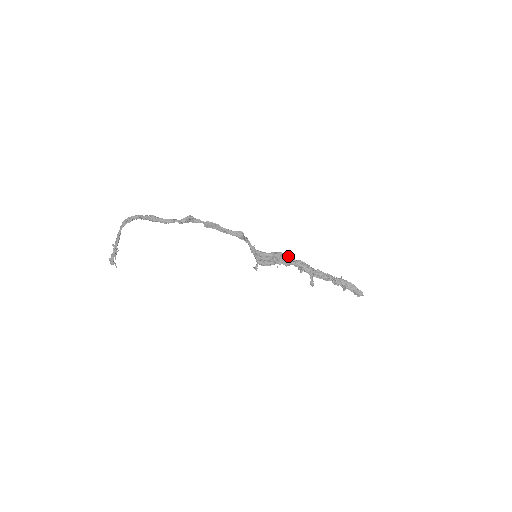
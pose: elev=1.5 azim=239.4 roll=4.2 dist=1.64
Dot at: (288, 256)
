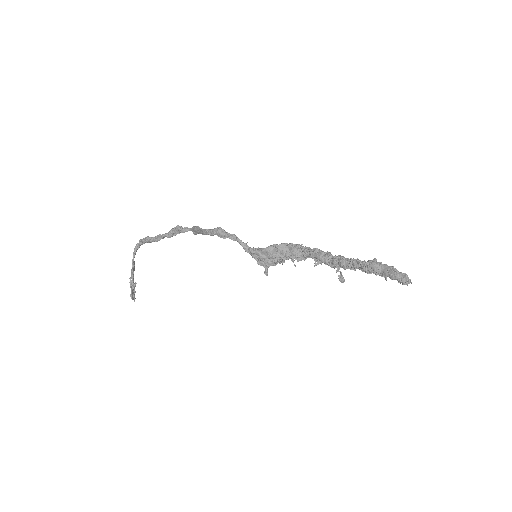
Dot at: (297, 246)
